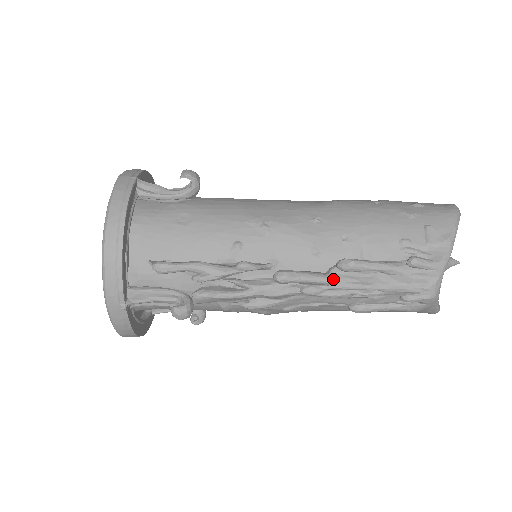
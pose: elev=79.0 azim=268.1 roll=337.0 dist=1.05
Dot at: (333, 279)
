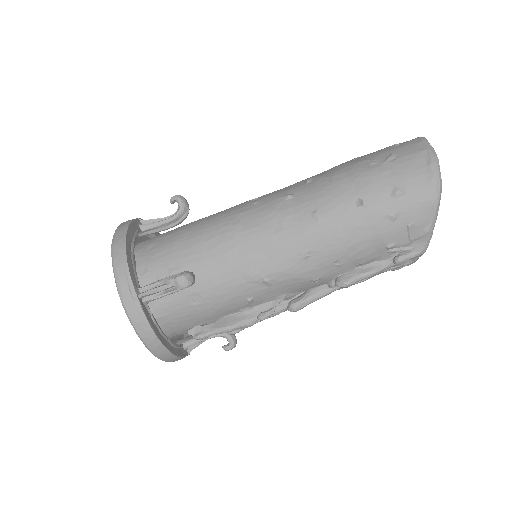
Dot at: occluded
